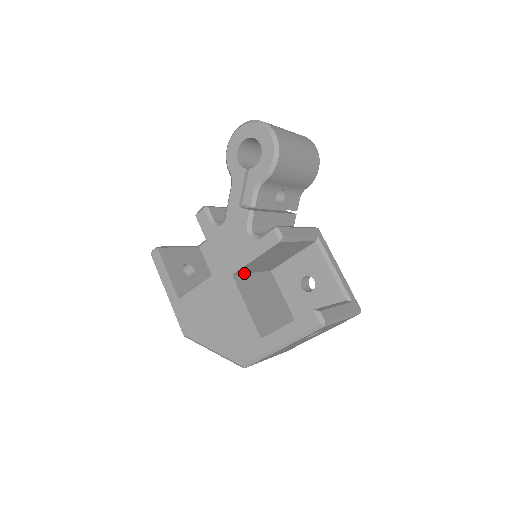
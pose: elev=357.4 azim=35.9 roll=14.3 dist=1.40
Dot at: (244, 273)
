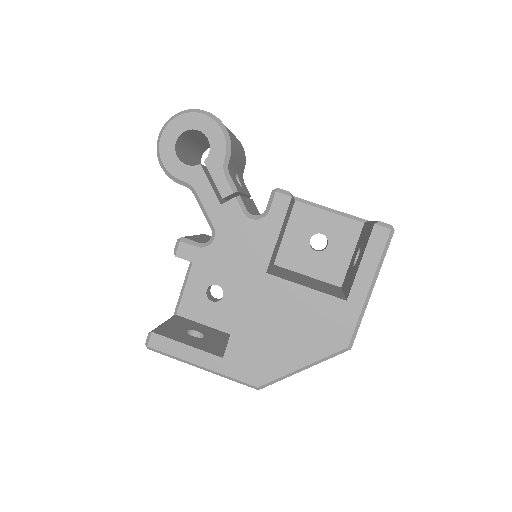
Dot at: (268, 270)
